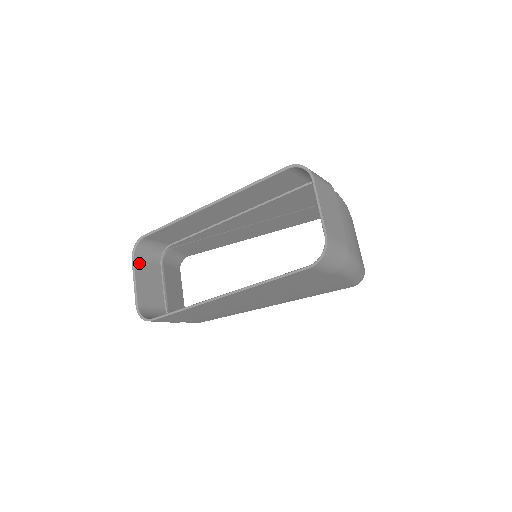
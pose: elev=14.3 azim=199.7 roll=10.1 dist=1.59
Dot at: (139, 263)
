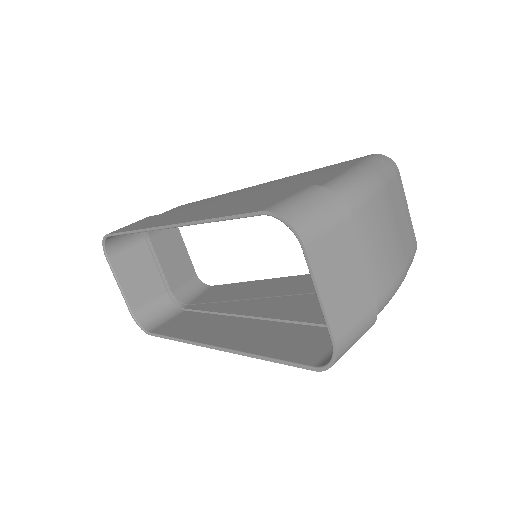
Dot at: (117, 258)
